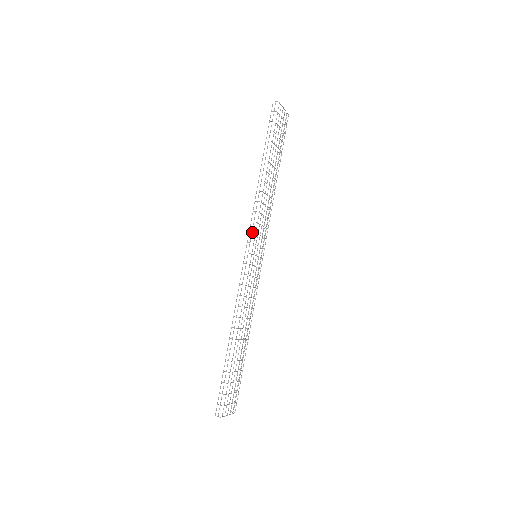
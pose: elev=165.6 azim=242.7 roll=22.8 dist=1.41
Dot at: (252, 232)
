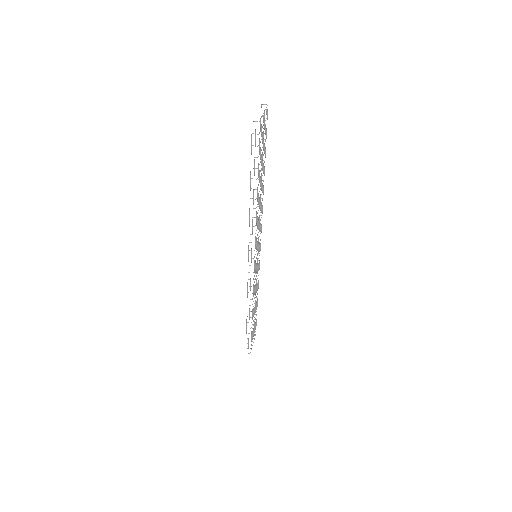
Dot at: occluded
